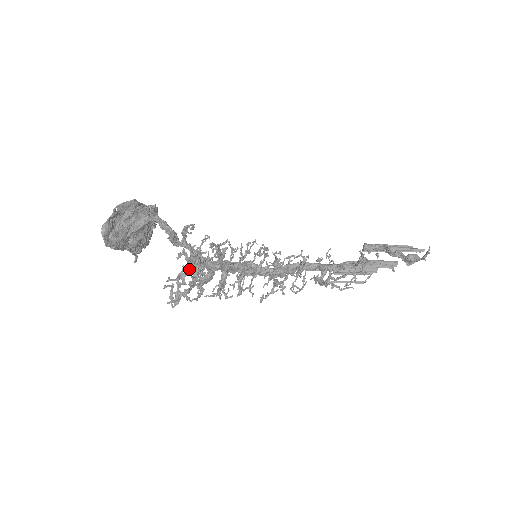
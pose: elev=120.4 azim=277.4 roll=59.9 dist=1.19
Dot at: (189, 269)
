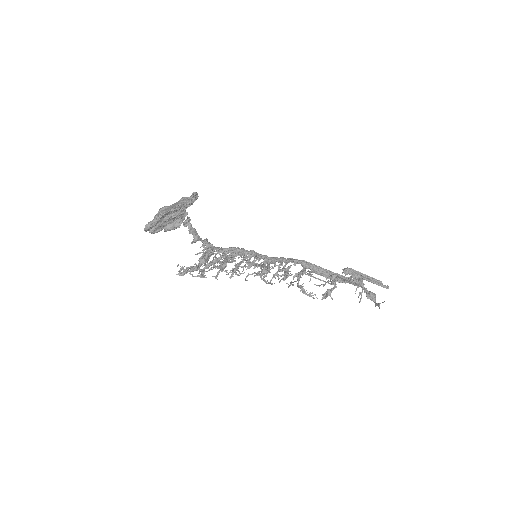
Dot at: occluded
